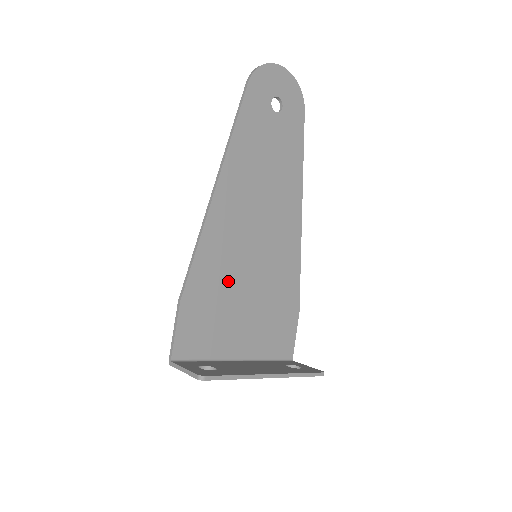
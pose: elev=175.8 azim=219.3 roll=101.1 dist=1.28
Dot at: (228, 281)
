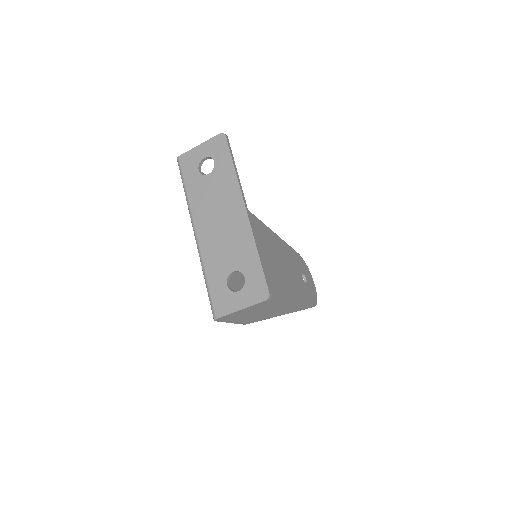
Dot at: occluded
